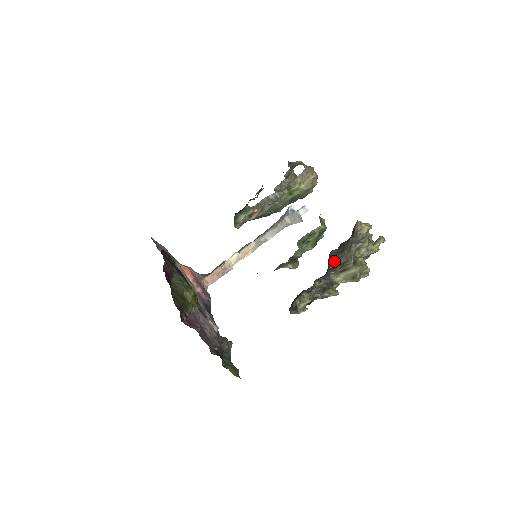
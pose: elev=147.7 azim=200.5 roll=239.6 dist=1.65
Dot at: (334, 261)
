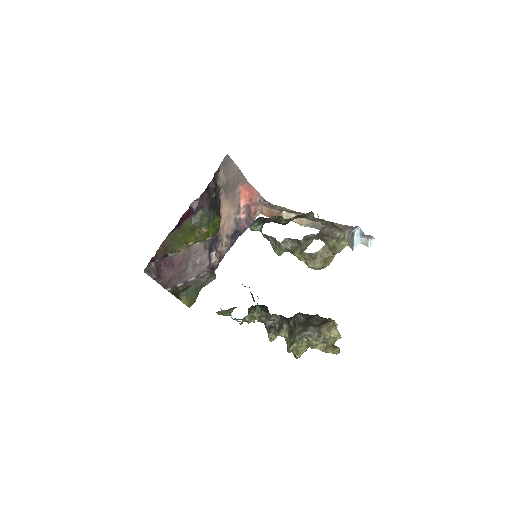
Dot at: (292, 322)
